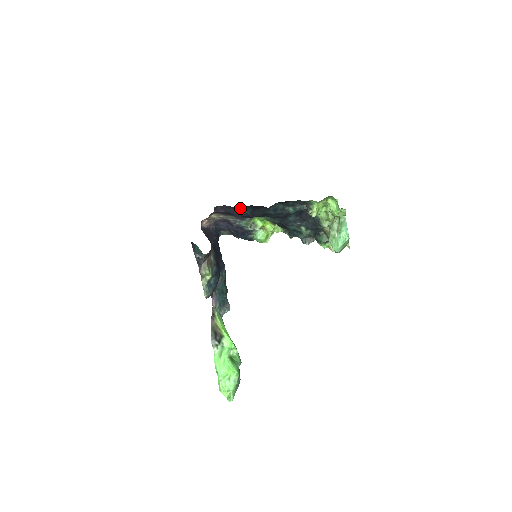
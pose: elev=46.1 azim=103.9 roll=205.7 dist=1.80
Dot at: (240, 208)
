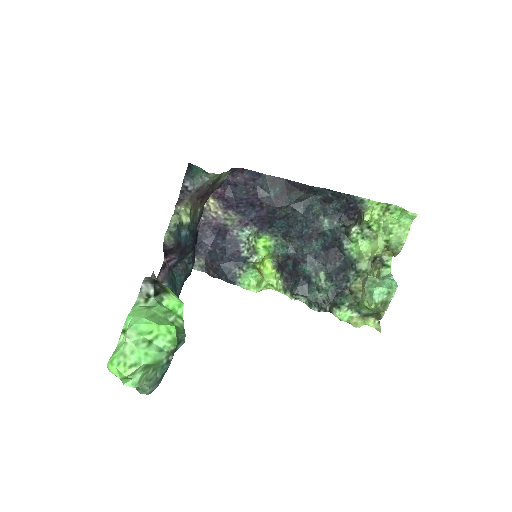
Dot at: (268, 178)
